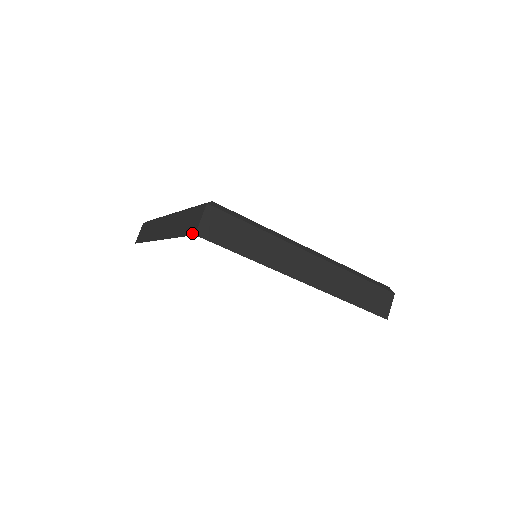
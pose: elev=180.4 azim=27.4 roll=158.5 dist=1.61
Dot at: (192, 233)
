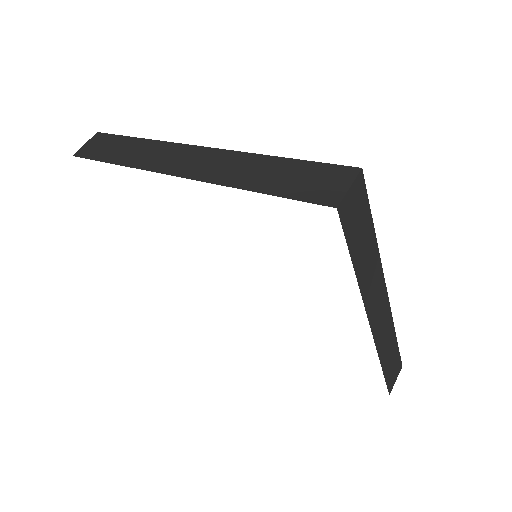
Dot at: (324, 202)
